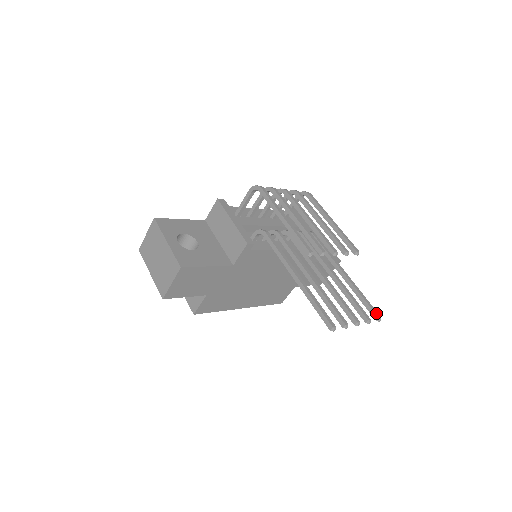
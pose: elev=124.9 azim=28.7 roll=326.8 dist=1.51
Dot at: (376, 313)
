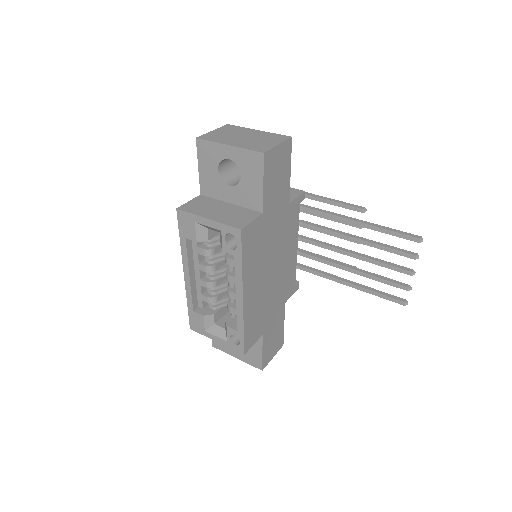
Dot at: (401, 299)
